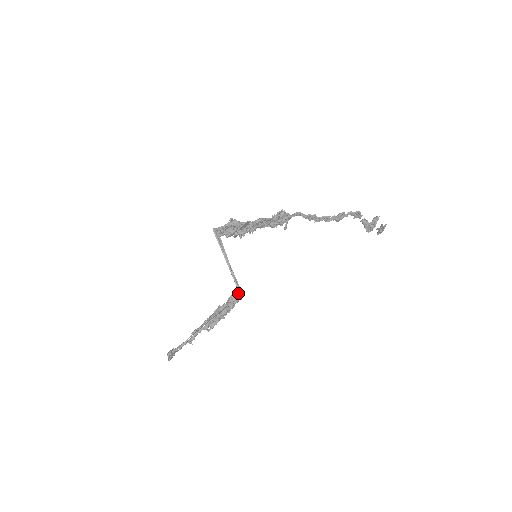
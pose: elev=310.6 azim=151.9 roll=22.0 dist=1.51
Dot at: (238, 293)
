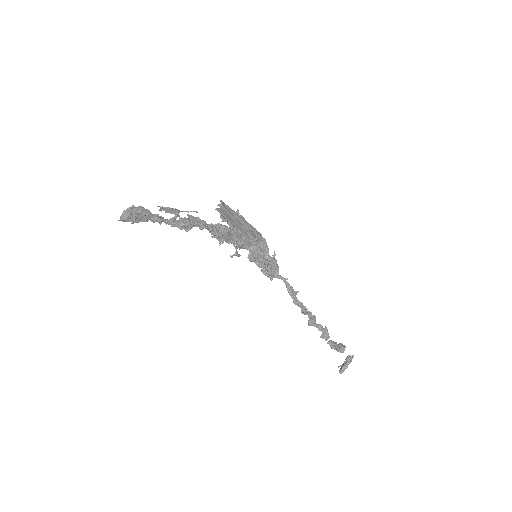
Dot at: (259, 235)
